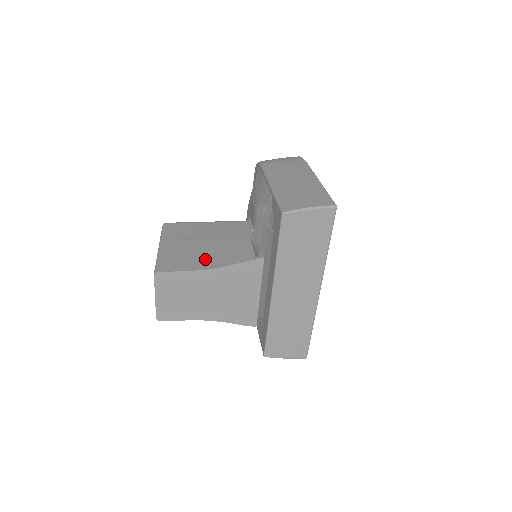
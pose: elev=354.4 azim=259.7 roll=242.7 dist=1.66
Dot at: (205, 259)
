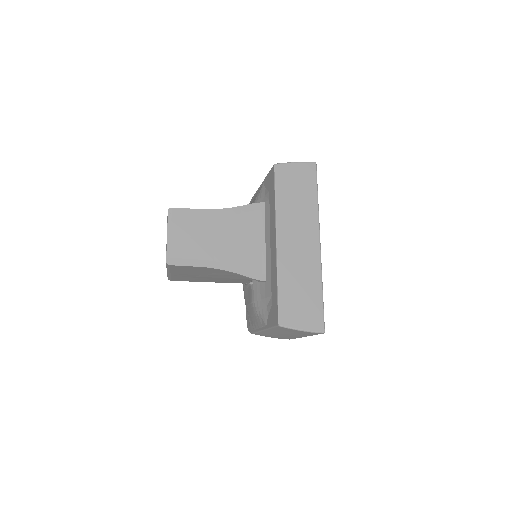
Dot at: occluded
